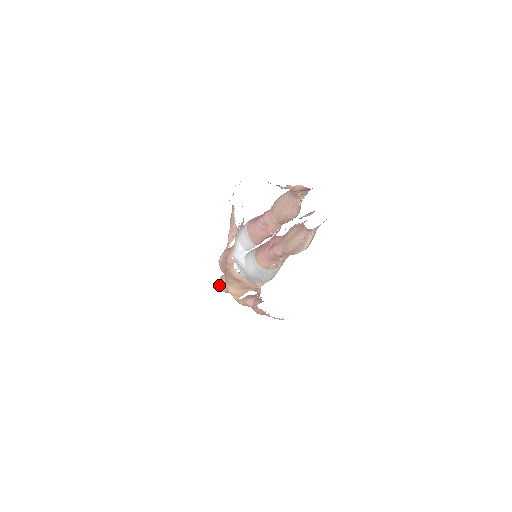
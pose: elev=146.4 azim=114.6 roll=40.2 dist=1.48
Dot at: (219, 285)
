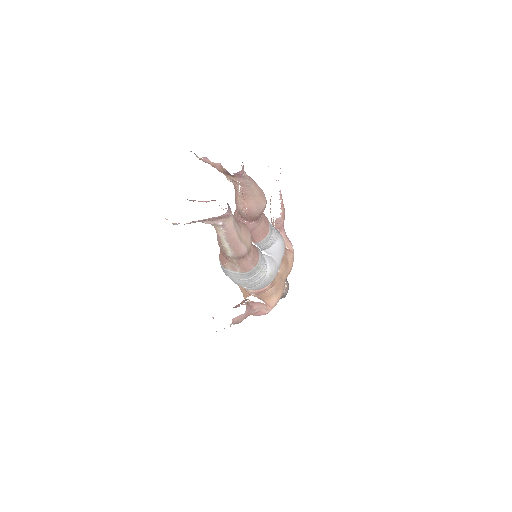
Dot at: occluded
